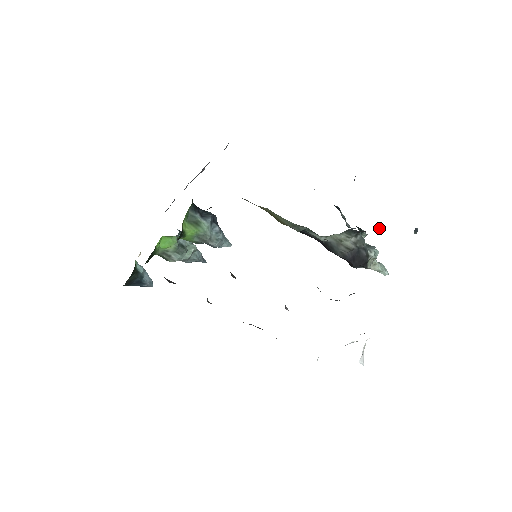
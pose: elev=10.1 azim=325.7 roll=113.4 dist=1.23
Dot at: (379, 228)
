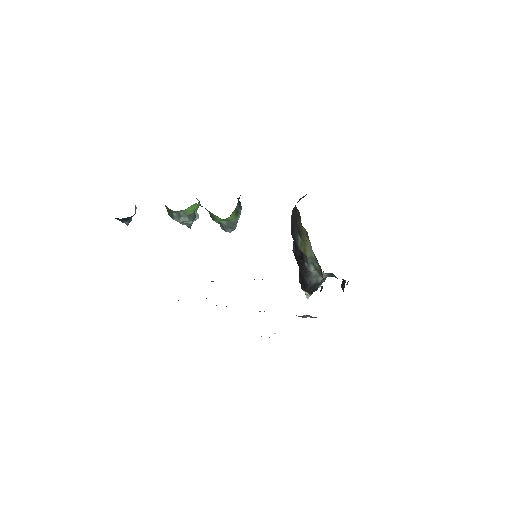
Dot at: occluded
